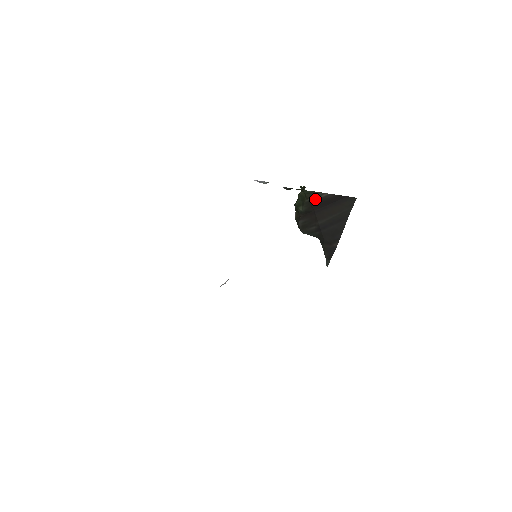
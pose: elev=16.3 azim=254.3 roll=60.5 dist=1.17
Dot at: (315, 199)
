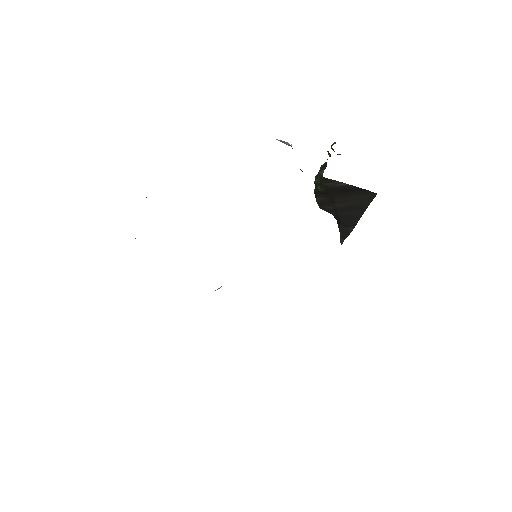
Dot at: (333, 185)
